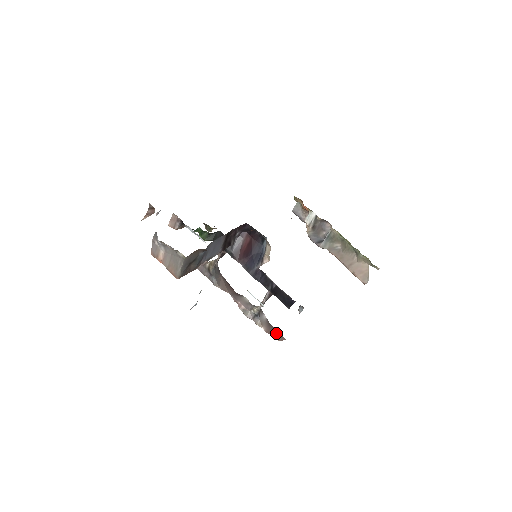
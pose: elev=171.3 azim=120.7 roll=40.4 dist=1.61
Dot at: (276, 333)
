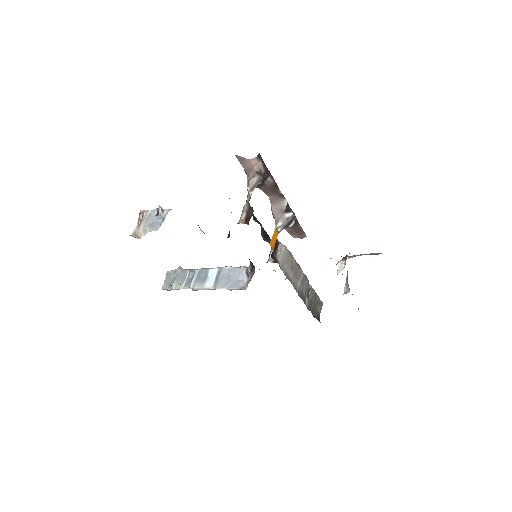
Dot at: (296, 233)
